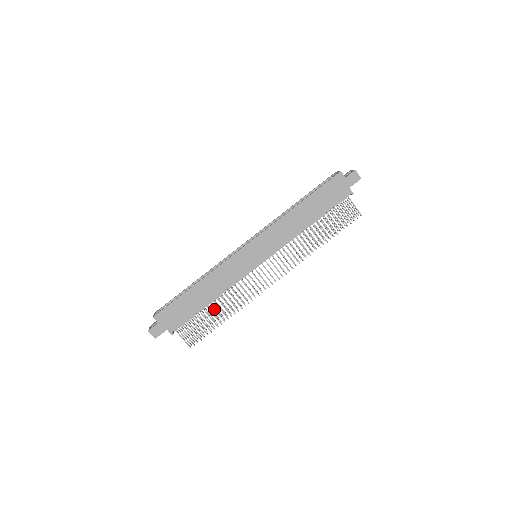
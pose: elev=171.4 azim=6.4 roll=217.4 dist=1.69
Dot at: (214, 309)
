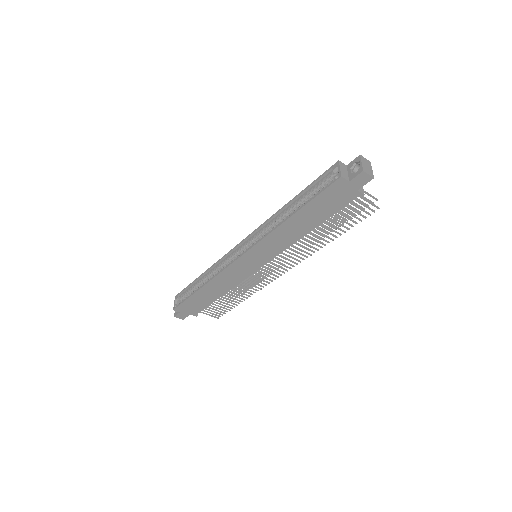
Dot at: occluded
